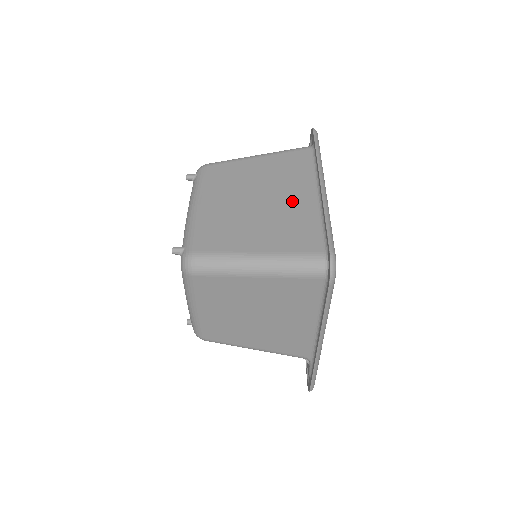
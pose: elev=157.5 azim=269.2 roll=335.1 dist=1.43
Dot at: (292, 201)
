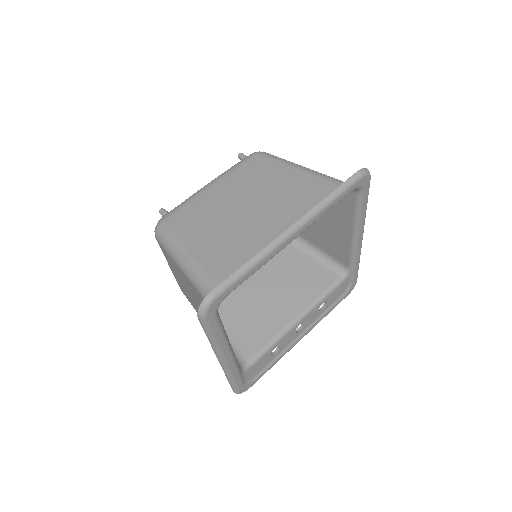
Dot at: (265, 228)
